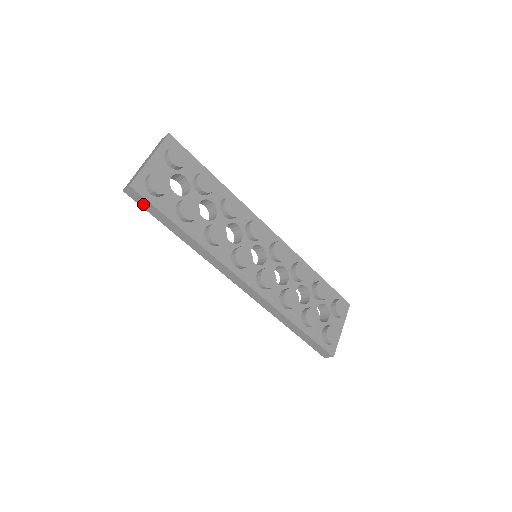
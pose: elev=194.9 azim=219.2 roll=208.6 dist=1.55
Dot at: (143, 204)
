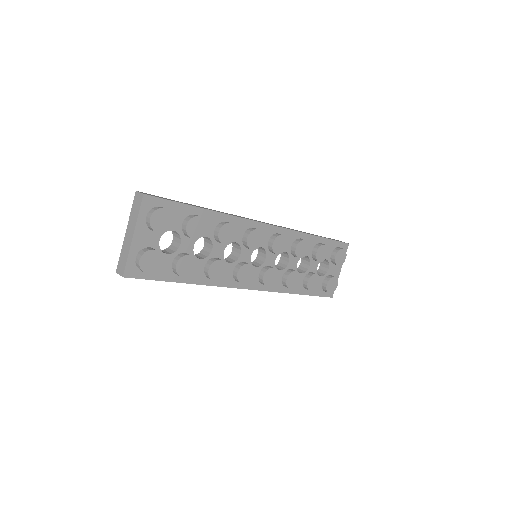
Dot at: occluded
